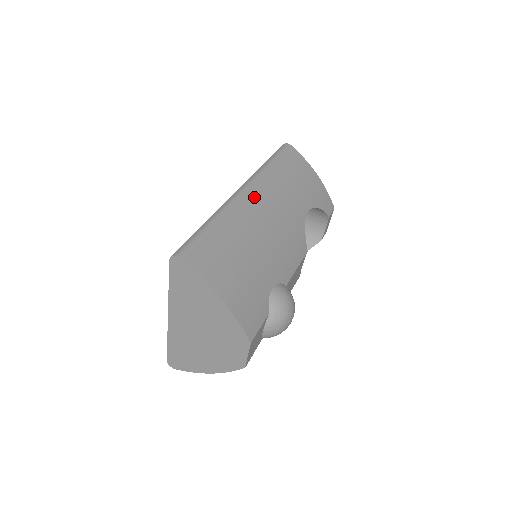
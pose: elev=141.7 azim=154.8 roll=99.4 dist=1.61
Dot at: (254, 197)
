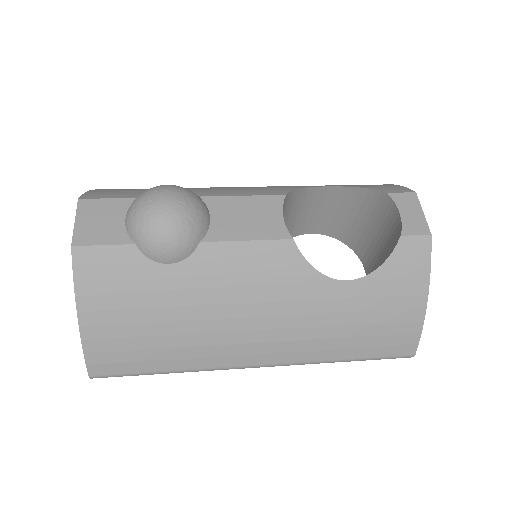
Dot at: occluded
